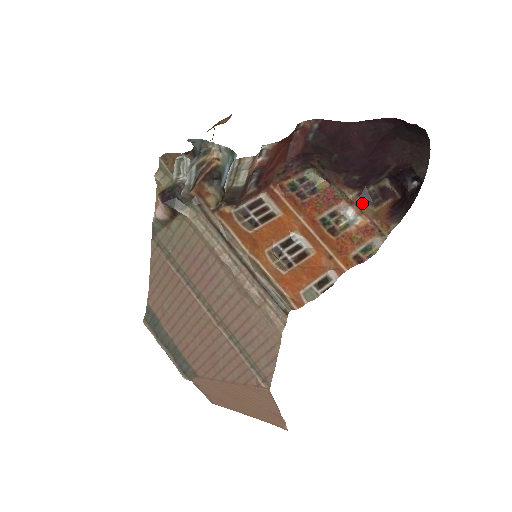
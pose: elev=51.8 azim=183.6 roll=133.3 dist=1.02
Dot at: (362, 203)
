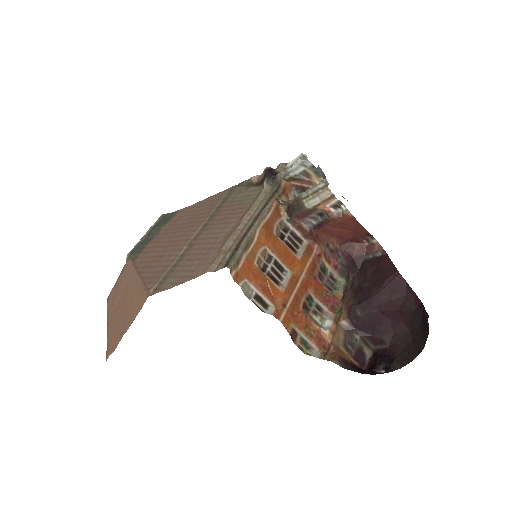
Dot at: (341, 333)
